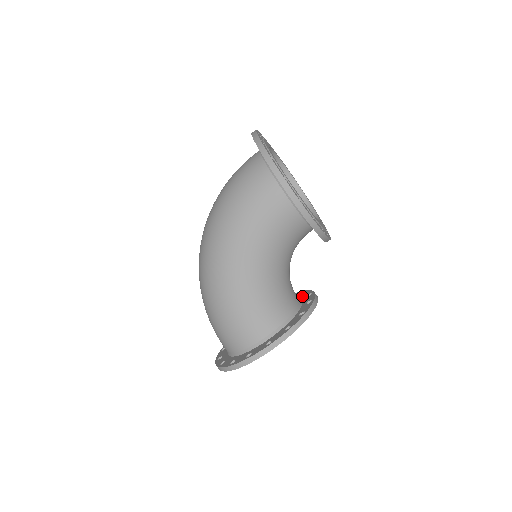
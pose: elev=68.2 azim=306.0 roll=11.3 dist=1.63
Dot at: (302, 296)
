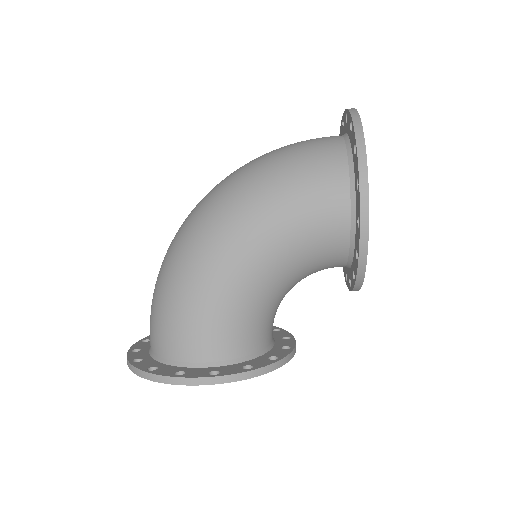
Dot at: (275, 333)
